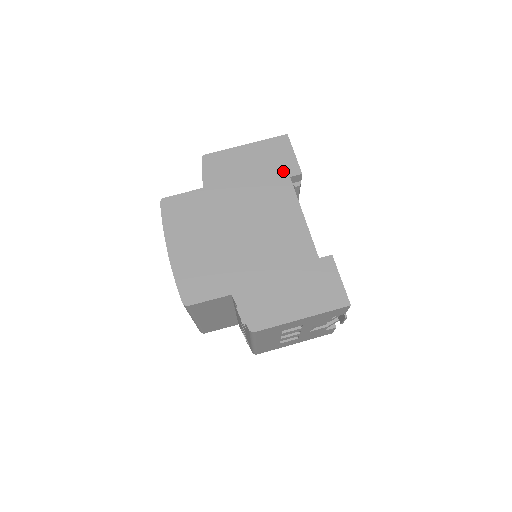
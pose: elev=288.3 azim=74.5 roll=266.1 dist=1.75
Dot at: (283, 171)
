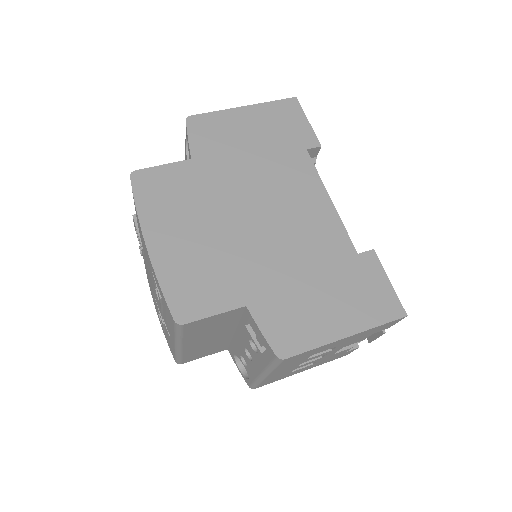
Dot at: (297, 142)
